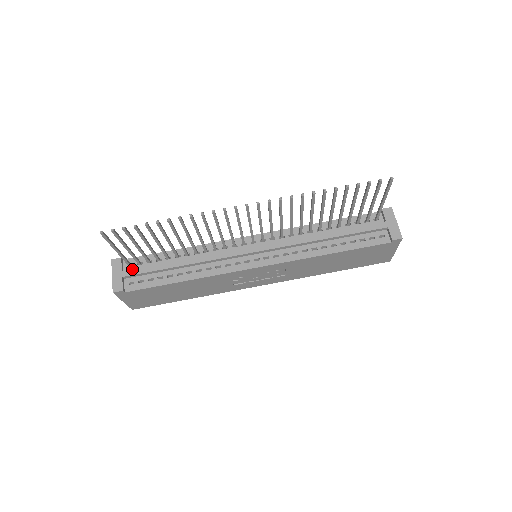
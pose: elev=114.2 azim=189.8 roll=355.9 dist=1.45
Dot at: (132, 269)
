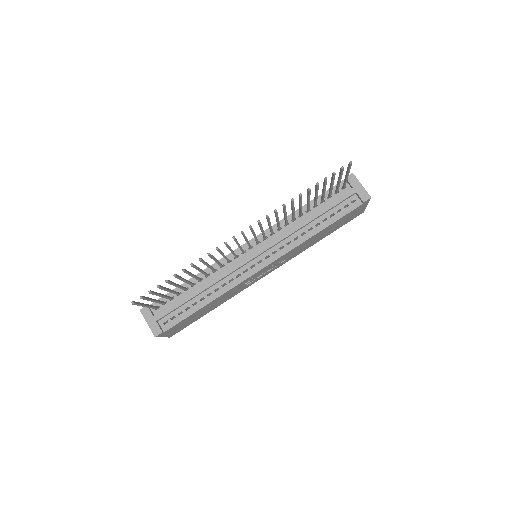
Dot at: (161, 311)
